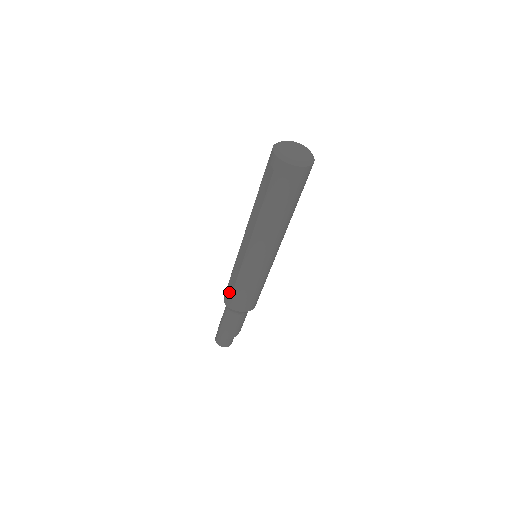
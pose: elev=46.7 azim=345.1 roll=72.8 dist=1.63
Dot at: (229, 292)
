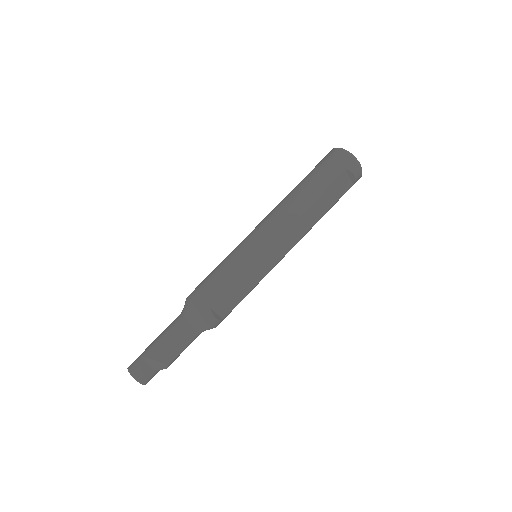
Dot at: occluded
